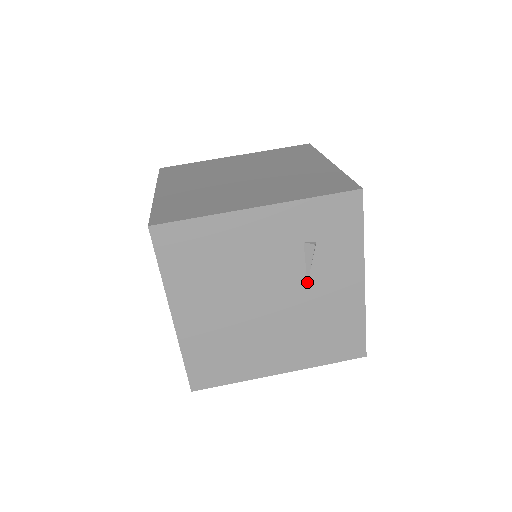
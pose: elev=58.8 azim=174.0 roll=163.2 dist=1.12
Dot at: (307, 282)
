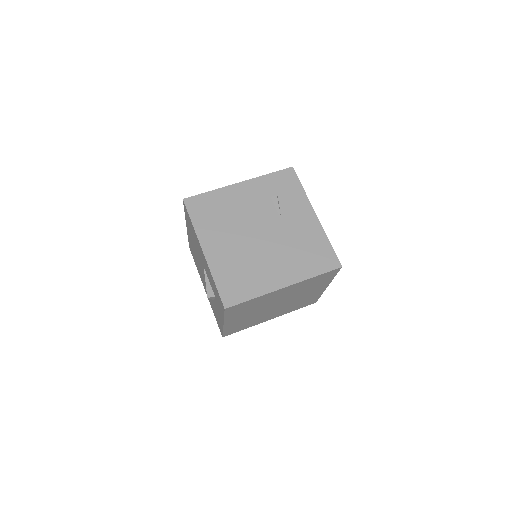
Dot at: (281, 219)
